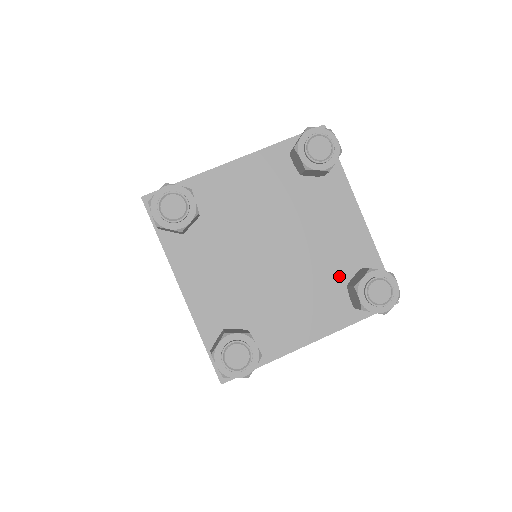
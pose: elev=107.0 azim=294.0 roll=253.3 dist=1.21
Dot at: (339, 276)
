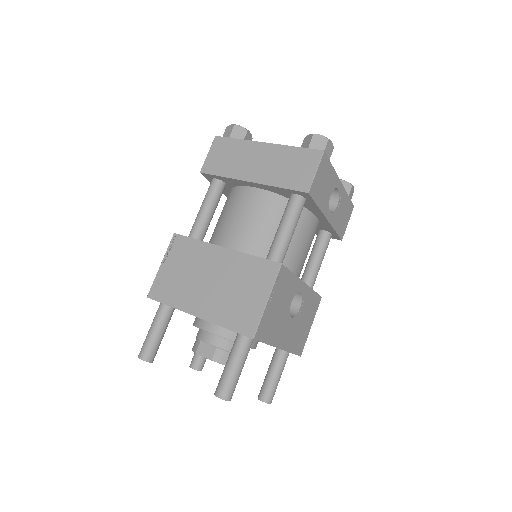
Dot at: occluded
